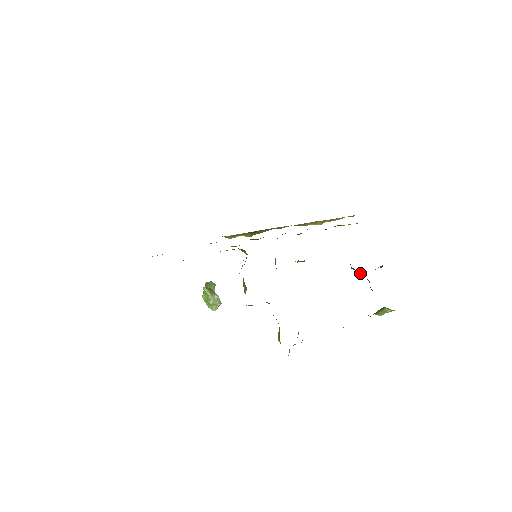
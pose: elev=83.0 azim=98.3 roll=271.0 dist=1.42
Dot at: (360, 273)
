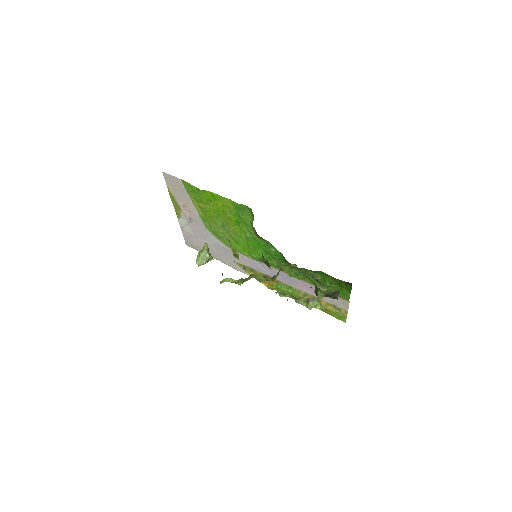
Dot at: occluded
